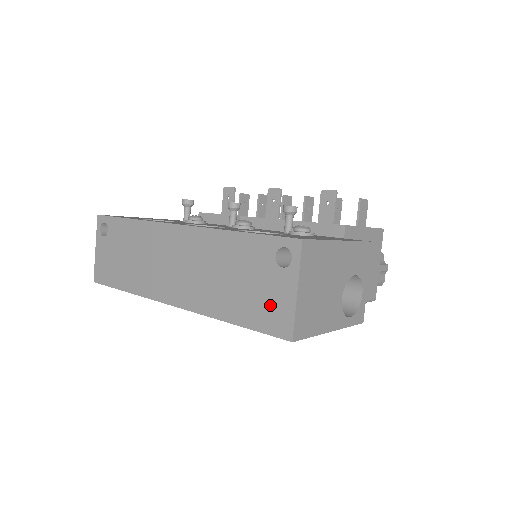
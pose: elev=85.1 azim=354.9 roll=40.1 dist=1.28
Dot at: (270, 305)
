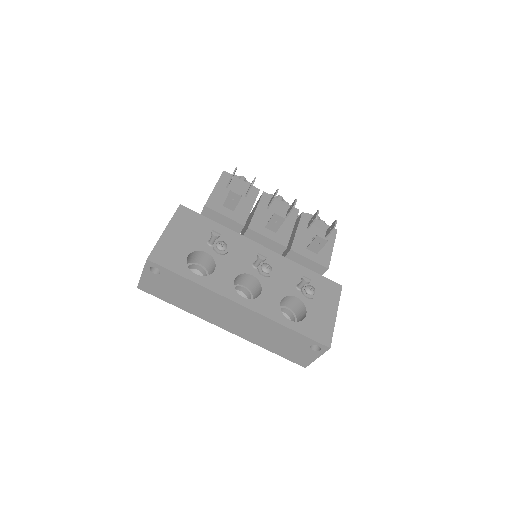
Dot at: (298, 356)
